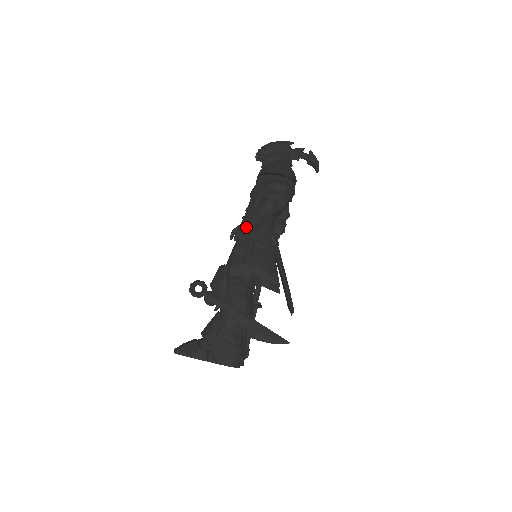
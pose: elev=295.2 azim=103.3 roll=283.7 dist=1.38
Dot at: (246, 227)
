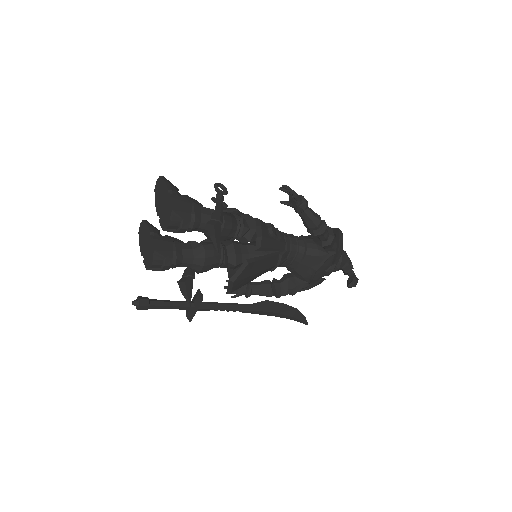
Dot at: (296, 193)
